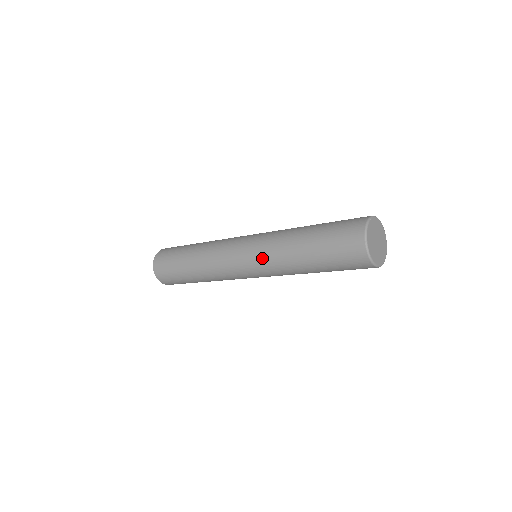
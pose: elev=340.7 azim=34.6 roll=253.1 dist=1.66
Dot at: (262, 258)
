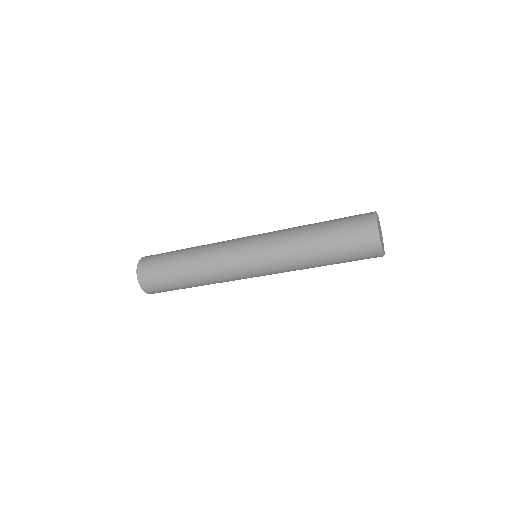
Dot at: (270, 243)
